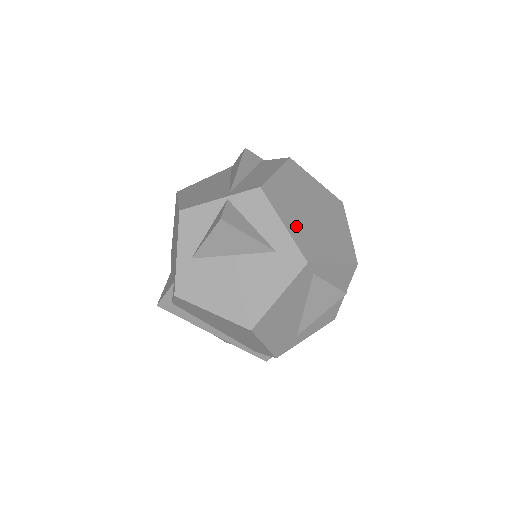
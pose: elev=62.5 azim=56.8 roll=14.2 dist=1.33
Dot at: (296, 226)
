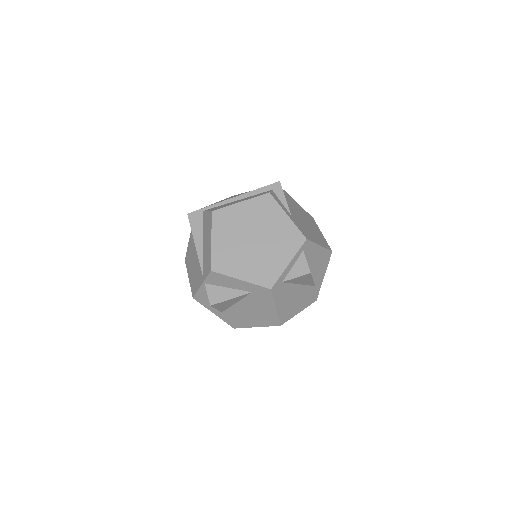
Dot at: (249, 270)
